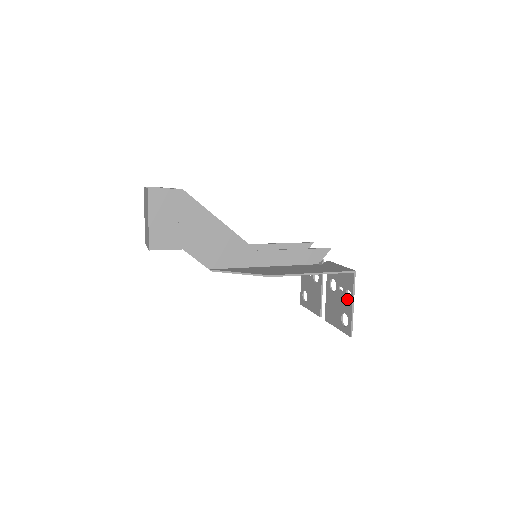
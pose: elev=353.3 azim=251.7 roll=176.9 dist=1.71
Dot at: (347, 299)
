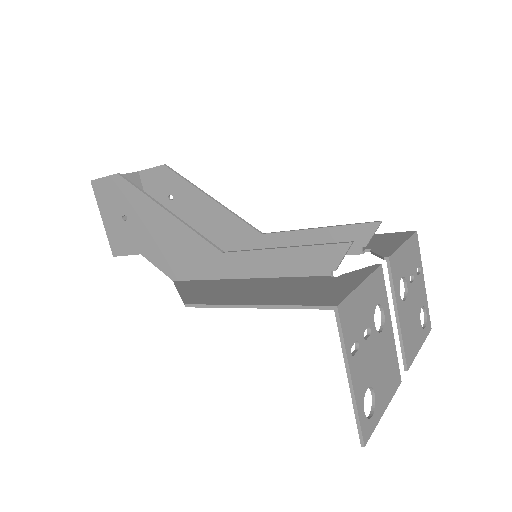
Dot at: (354, 361)
